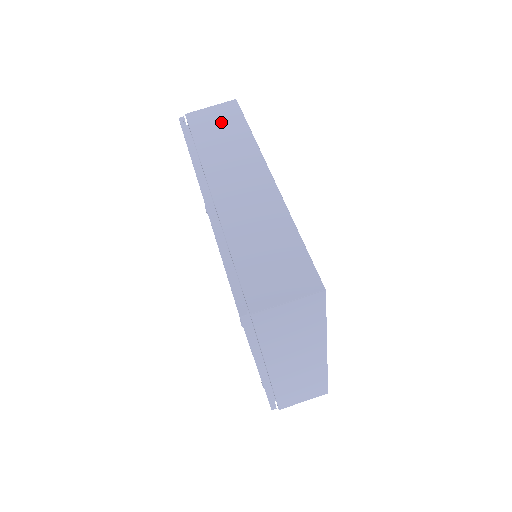
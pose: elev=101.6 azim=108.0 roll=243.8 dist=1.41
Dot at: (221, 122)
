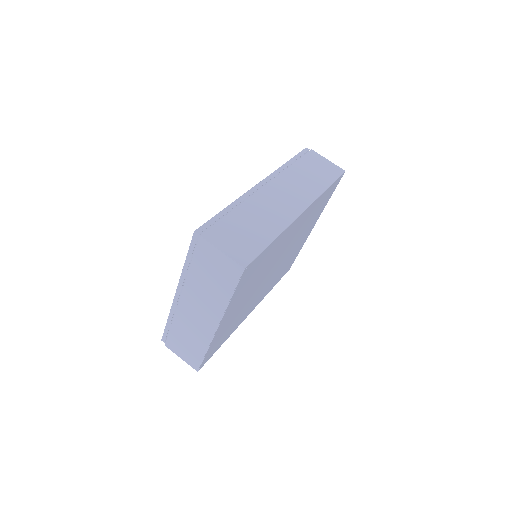
Dot at: (321, 170)
